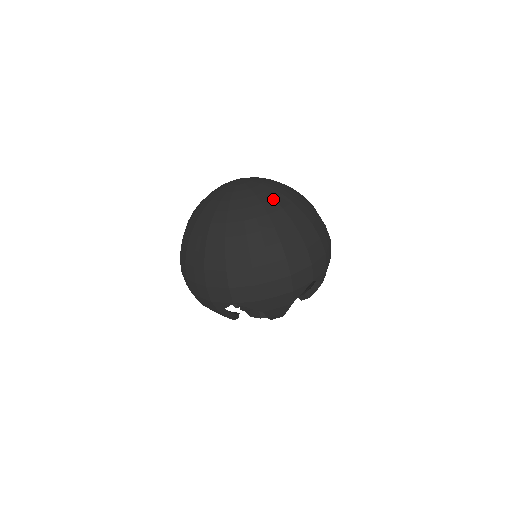
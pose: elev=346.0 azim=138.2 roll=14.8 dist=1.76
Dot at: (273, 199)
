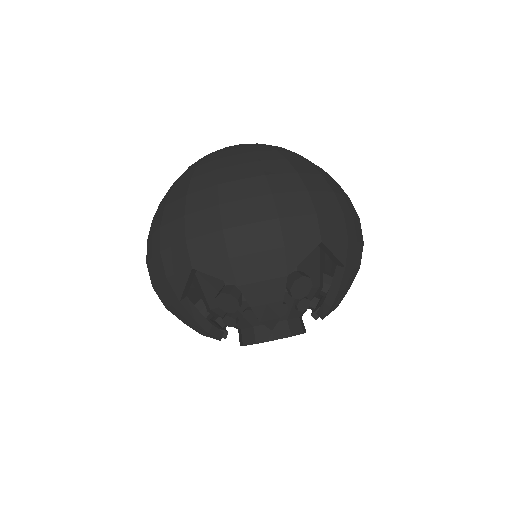
Dot at: (265, 145)
